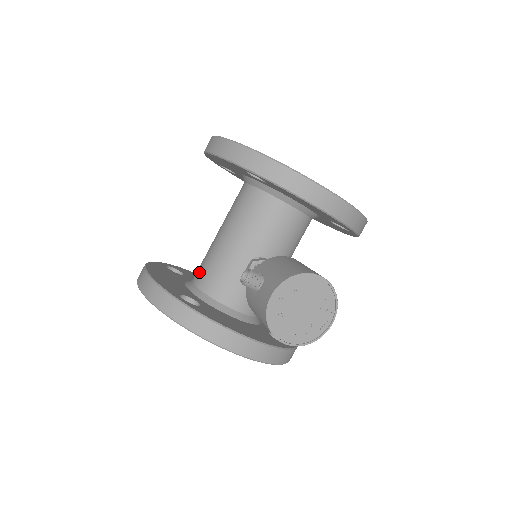
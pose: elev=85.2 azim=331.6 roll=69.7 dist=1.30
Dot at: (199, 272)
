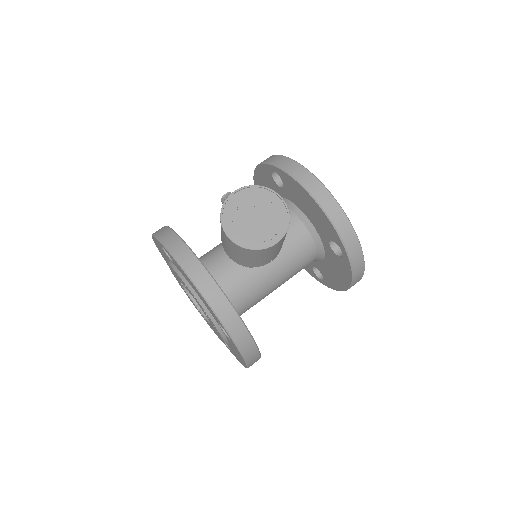
Dot at: occluded
